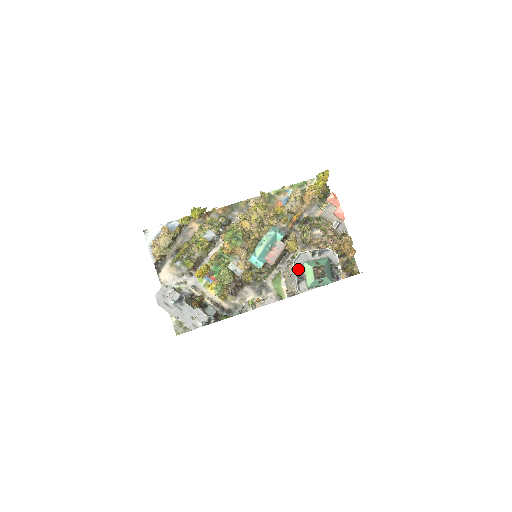
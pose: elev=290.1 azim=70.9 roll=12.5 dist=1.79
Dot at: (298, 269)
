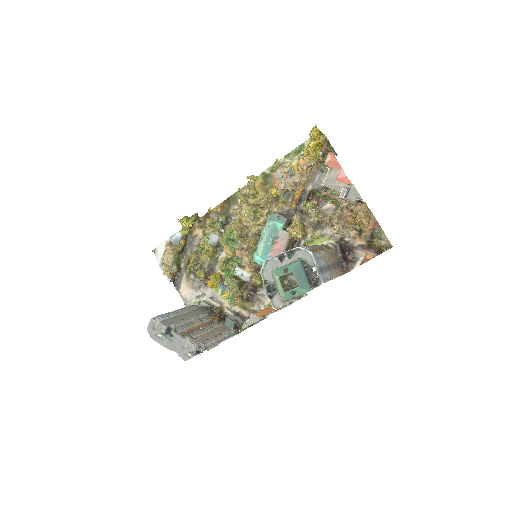
Dot at: (268, 280)
